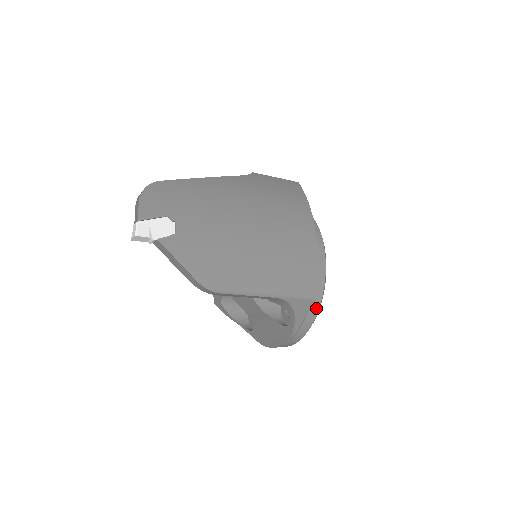
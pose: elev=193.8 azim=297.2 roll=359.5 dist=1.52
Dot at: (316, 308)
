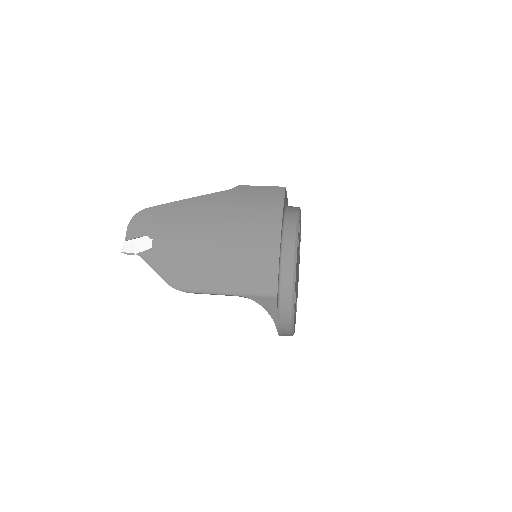
Dot at: (289, 304)
